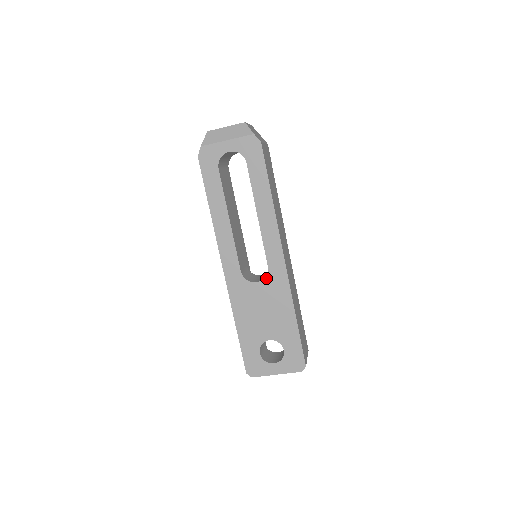
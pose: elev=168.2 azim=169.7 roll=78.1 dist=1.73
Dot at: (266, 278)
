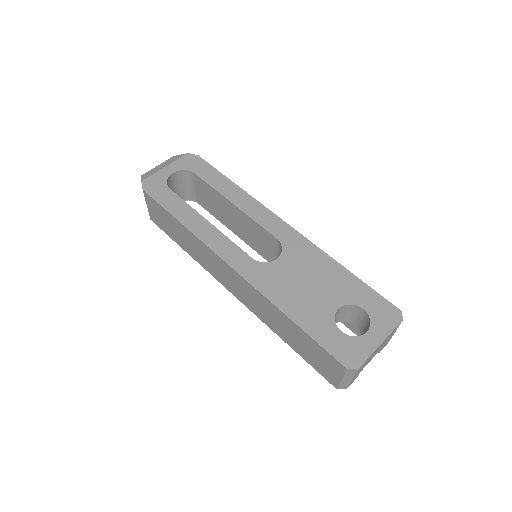
Dot at: (283, 249)
